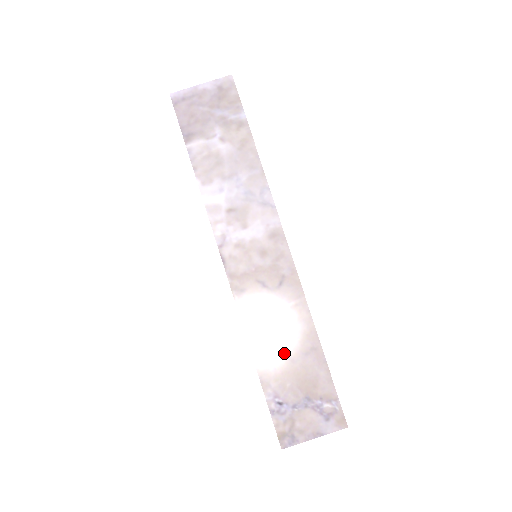
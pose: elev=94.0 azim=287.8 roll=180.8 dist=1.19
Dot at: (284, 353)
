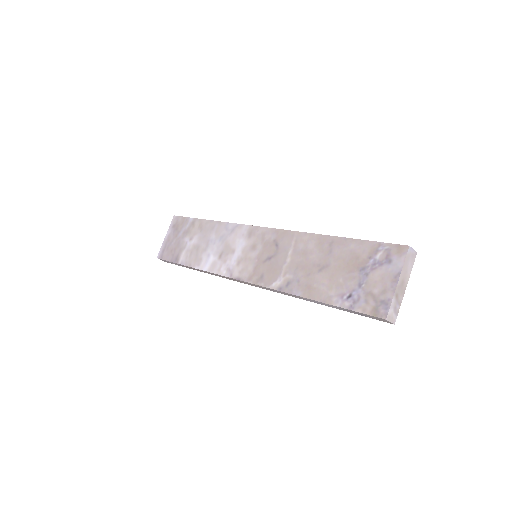
Dot at: (318, 270)
